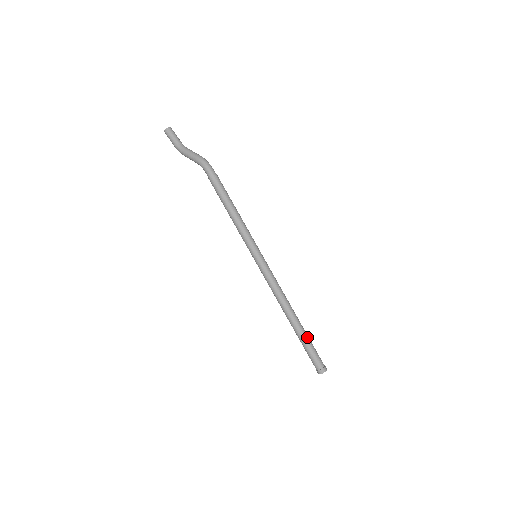
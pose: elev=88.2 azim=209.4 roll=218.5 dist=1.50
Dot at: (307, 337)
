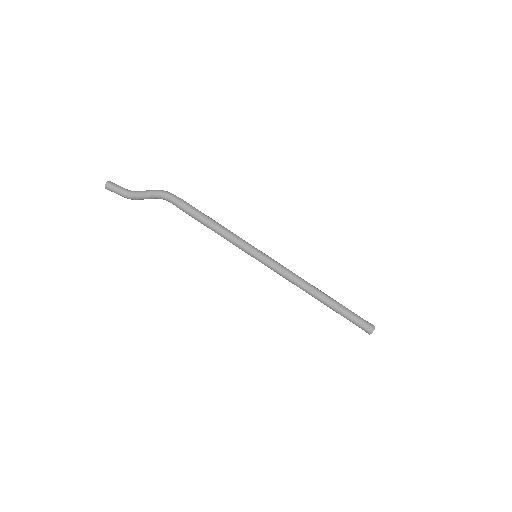
Dot at: (342, 305)
